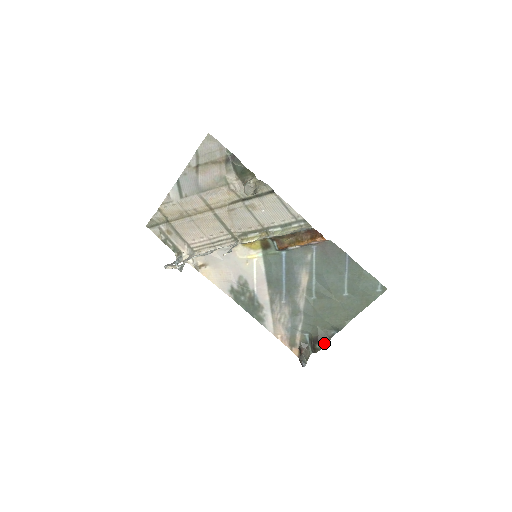
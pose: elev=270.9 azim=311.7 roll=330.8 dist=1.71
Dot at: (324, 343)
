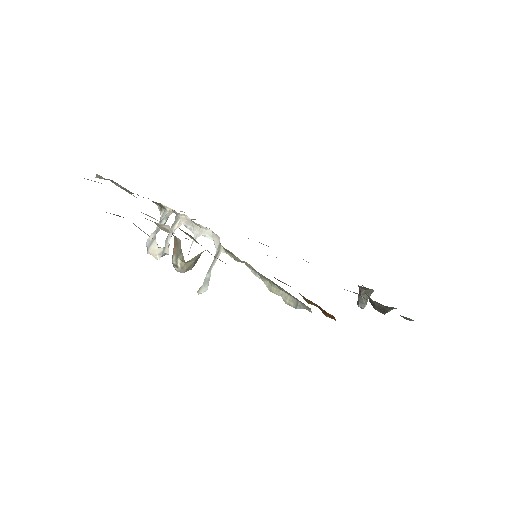
Dot at: (382, 312)
